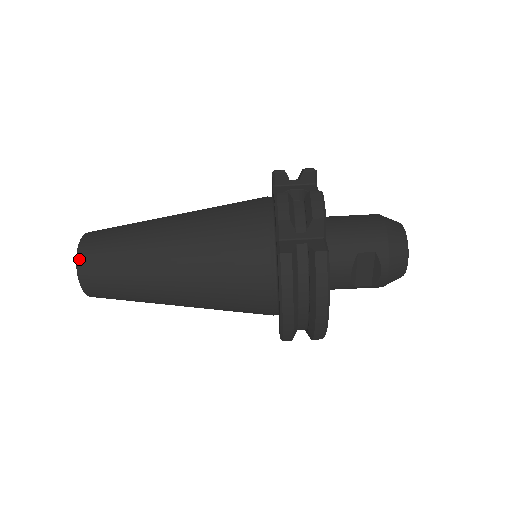
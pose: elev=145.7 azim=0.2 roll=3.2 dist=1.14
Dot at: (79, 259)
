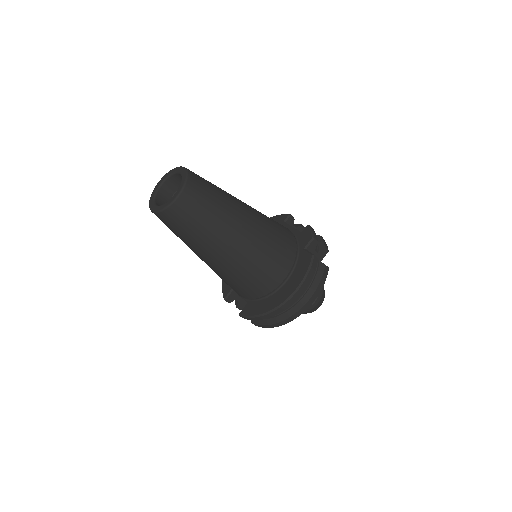
Dot at: (189, 180)
